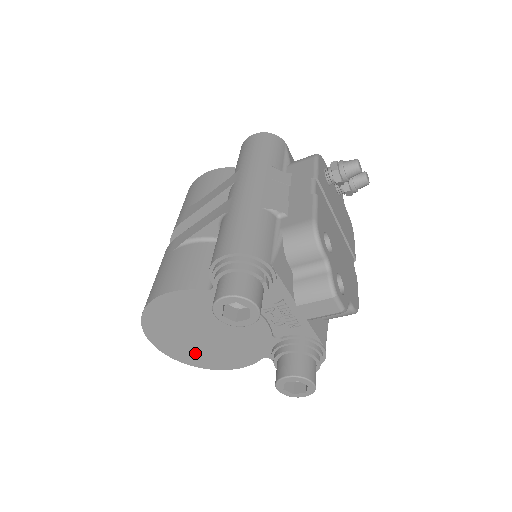
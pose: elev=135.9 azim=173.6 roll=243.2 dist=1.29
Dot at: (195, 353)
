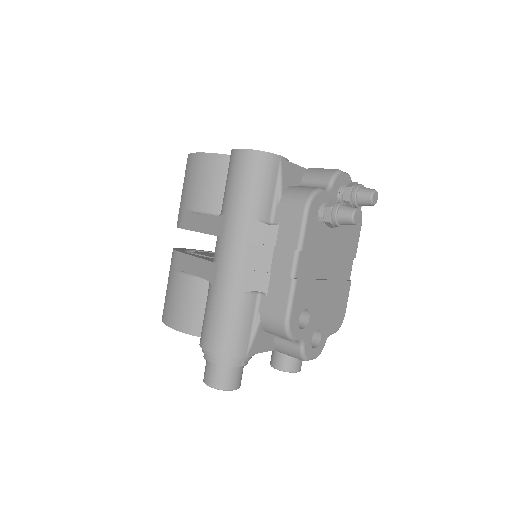
Dot at: occluded
